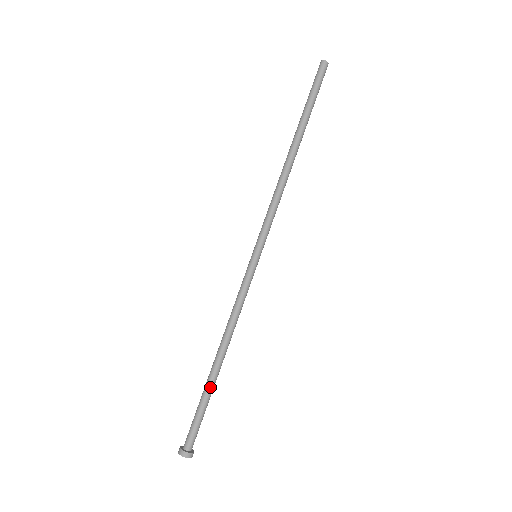
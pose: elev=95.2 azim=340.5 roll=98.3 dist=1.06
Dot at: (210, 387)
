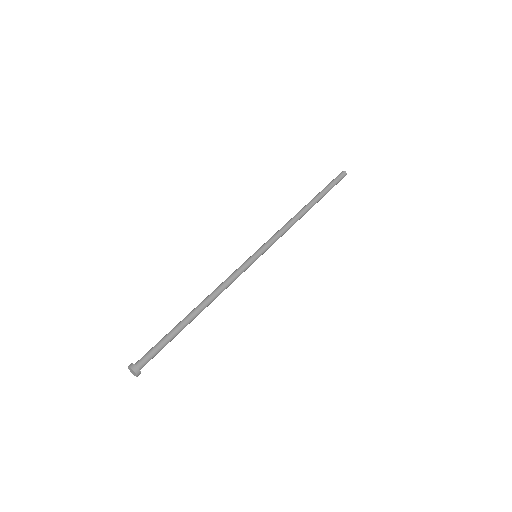
Dot at: (179, 325)
